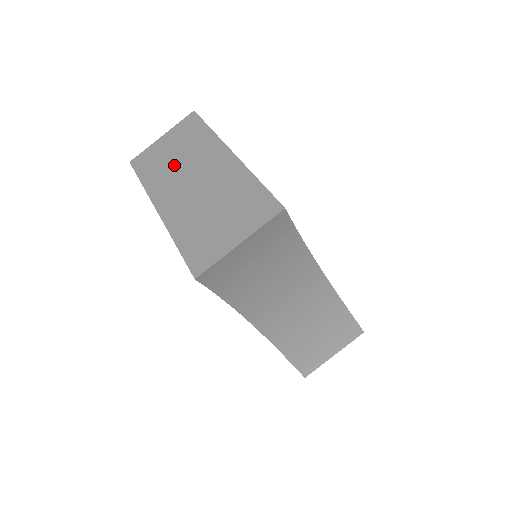
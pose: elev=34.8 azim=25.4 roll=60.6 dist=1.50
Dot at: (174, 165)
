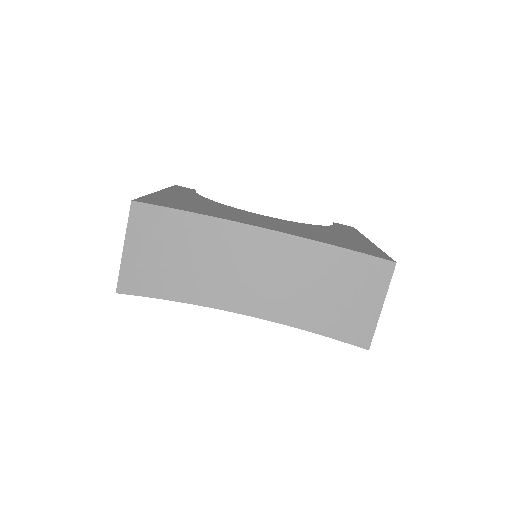
Dot at: occluded
